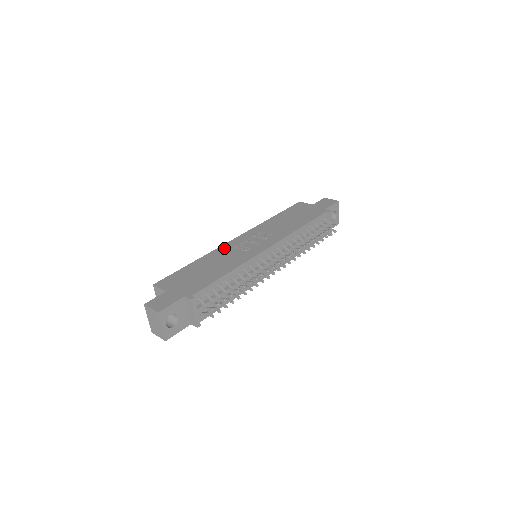
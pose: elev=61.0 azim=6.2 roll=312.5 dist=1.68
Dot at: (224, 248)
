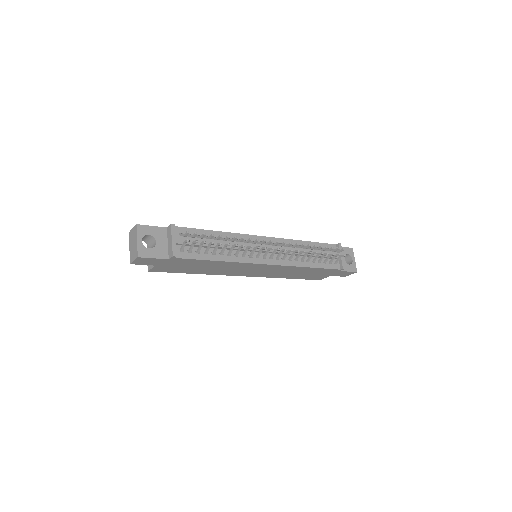
Dot at: occluded
